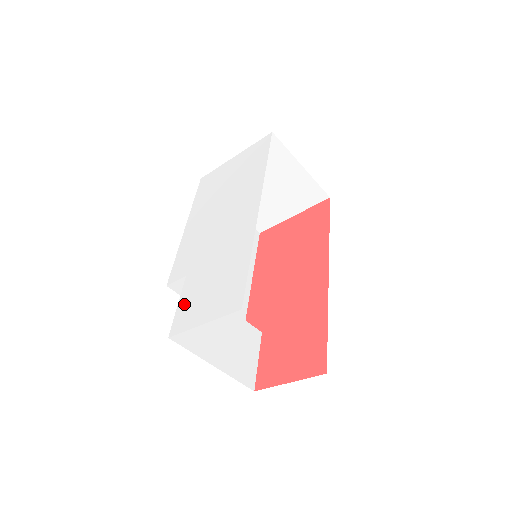
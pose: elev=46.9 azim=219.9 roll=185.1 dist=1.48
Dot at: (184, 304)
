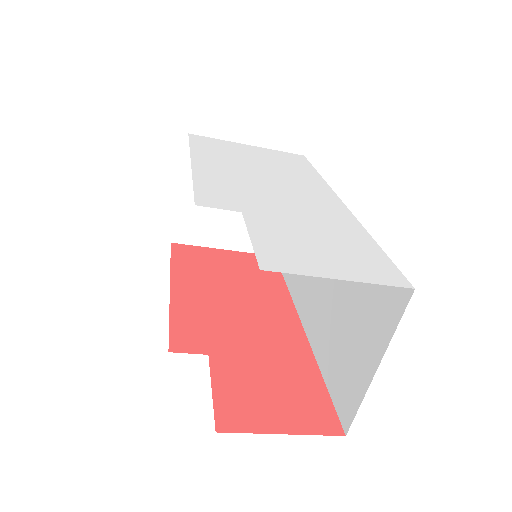
Dot at: (269, 241)
